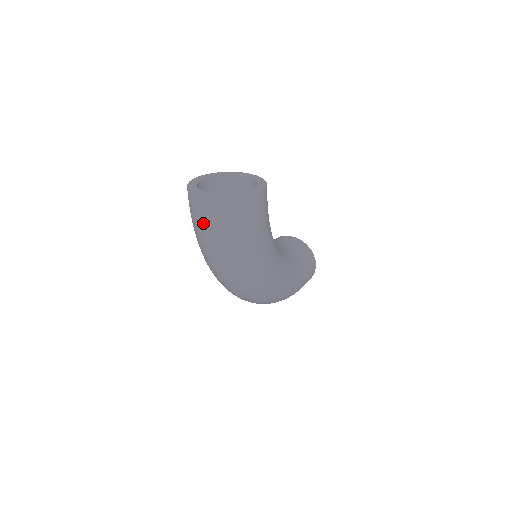
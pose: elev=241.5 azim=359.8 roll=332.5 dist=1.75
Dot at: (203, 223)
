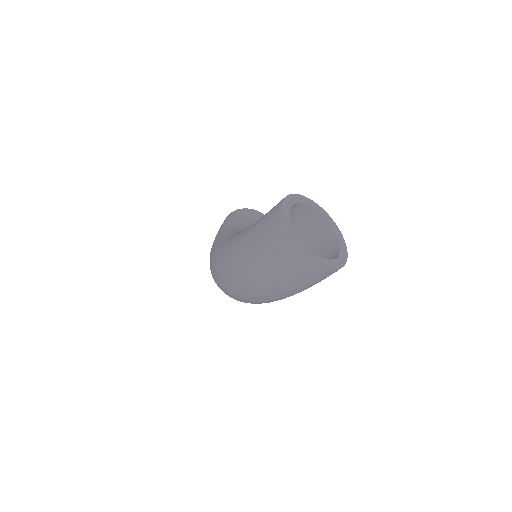
Dot at: (280, 268)
